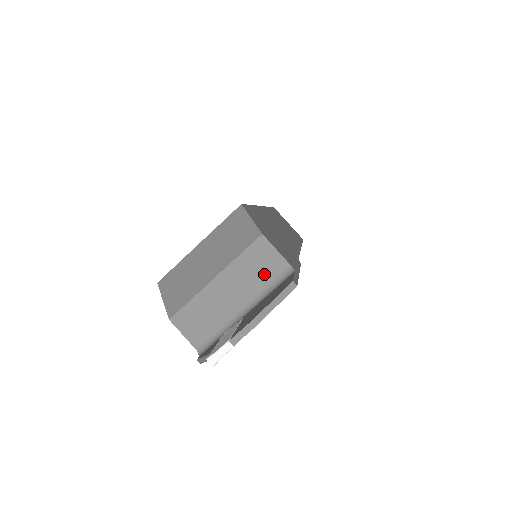
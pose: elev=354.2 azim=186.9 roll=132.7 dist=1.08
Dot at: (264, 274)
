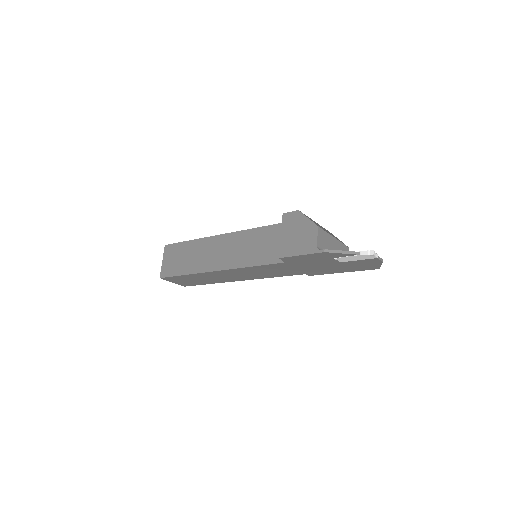
Dot at: occluded
